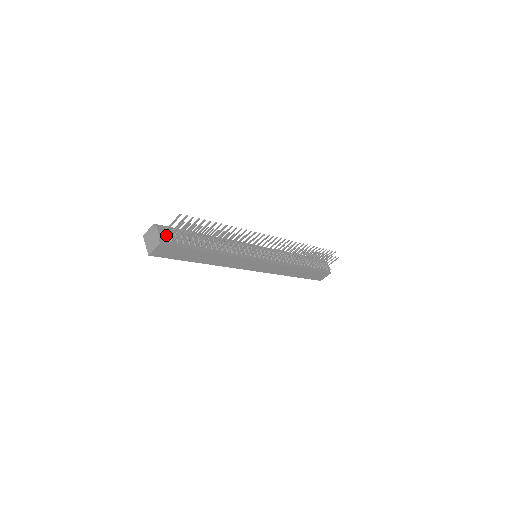
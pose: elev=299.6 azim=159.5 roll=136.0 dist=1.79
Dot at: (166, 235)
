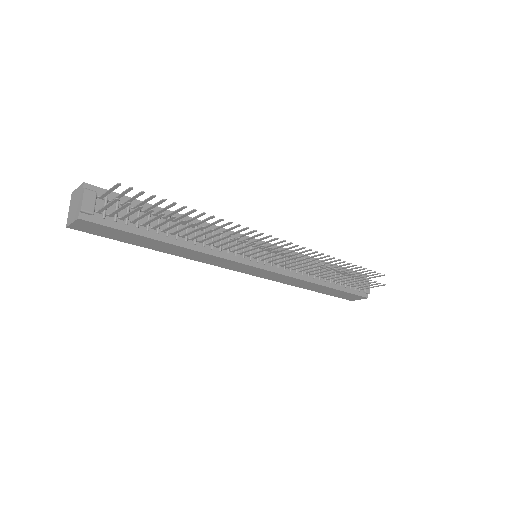
Dot at: (98, 205)
